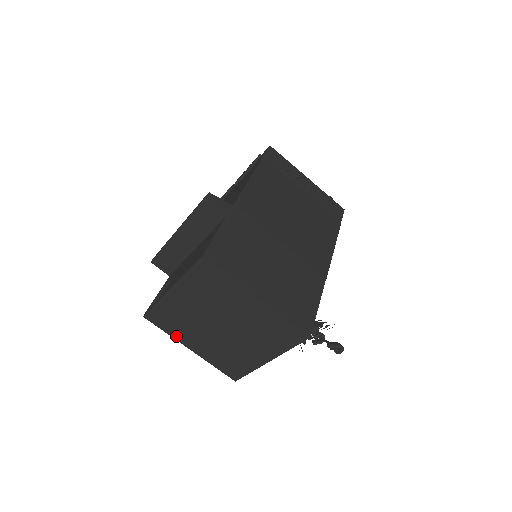
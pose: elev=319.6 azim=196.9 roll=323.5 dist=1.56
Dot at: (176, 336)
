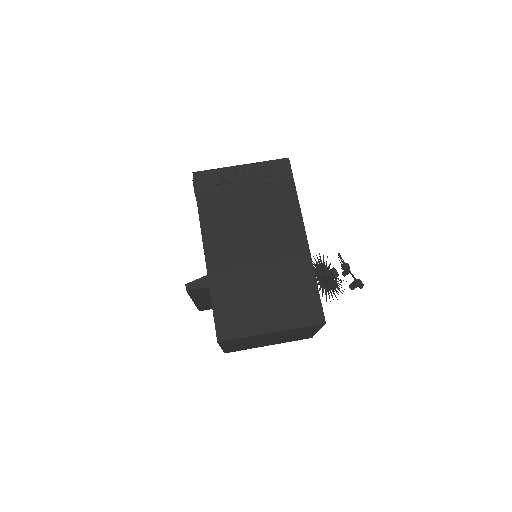
Dot at: occluded
